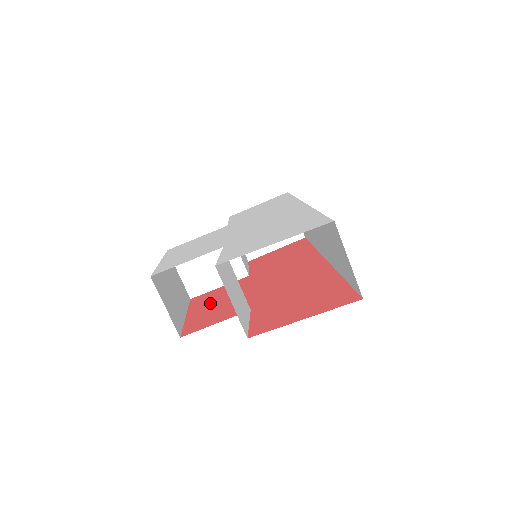
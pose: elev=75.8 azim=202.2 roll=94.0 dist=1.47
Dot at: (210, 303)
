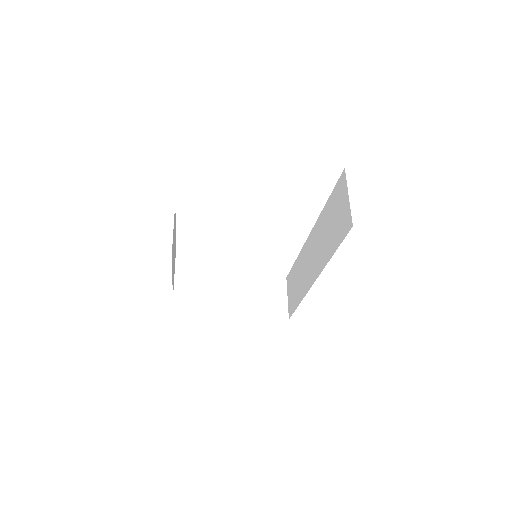
Dot at: occluded
